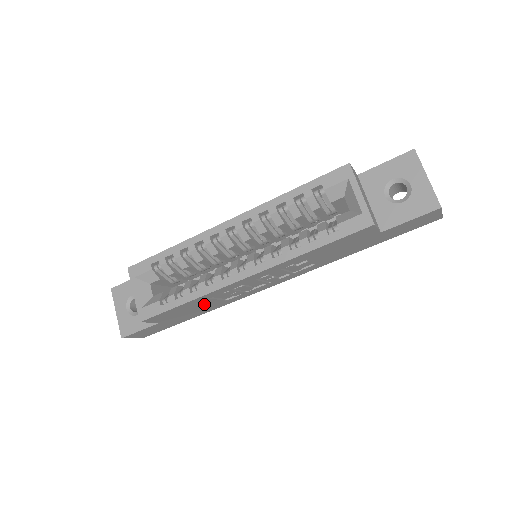
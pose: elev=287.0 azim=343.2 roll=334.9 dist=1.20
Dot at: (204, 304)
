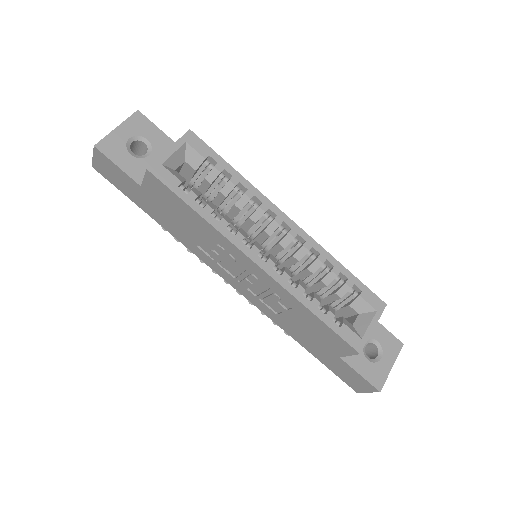
Dot at: (190, 228)
